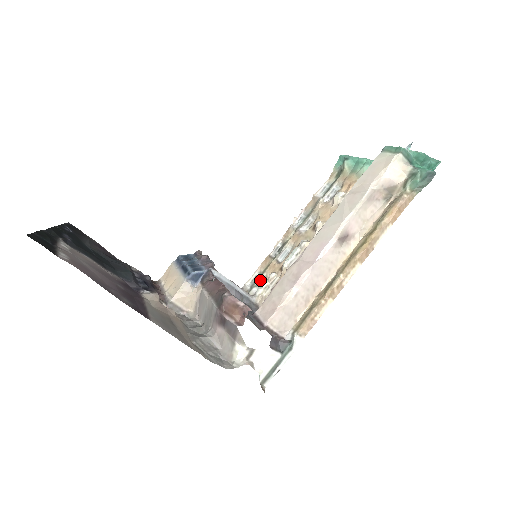
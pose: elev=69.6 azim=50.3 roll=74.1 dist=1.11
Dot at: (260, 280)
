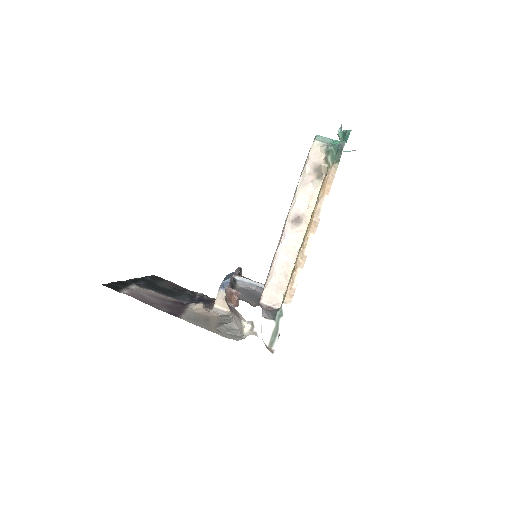
Dot at: occluded
